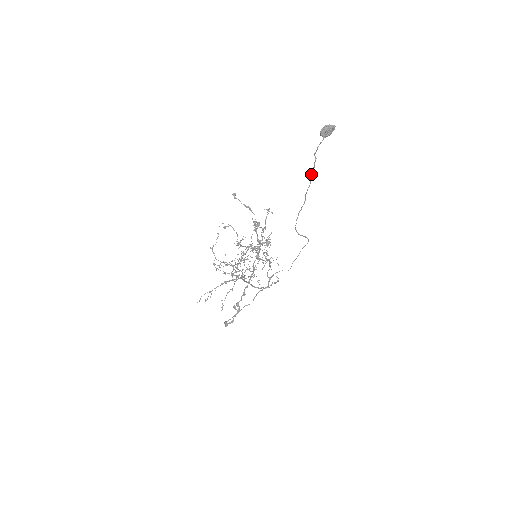
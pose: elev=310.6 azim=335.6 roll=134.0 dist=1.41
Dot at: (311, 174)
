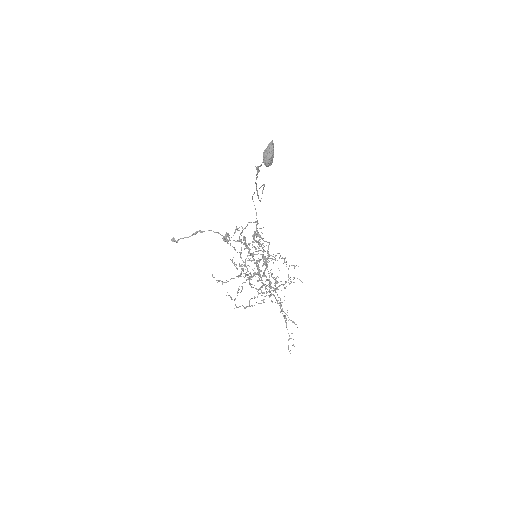
Dot at: (256, 175)
